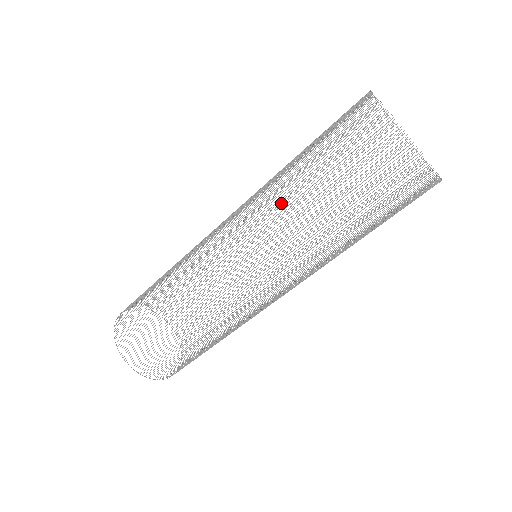
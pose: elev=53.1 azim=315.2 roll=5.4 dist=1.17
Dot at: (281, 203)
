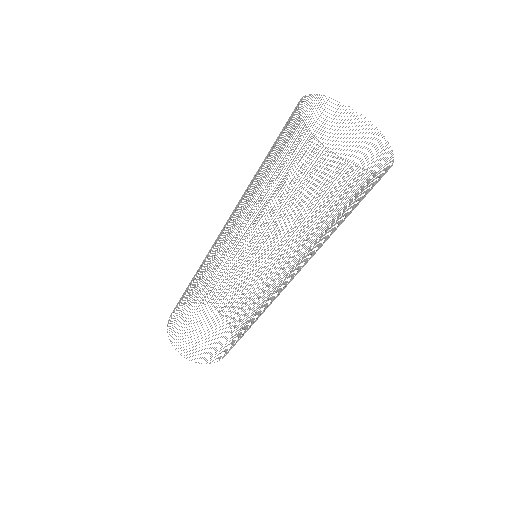
Dot at: occluded
